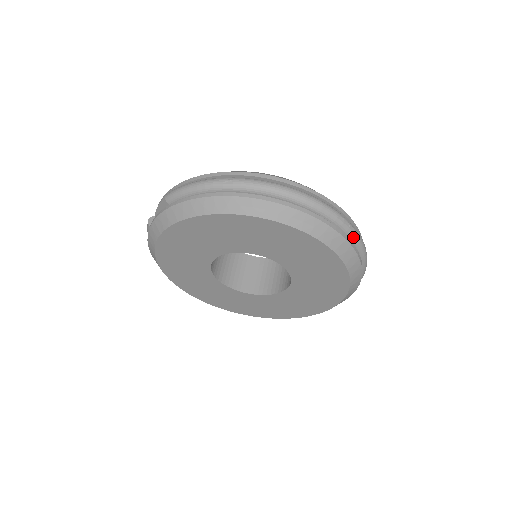
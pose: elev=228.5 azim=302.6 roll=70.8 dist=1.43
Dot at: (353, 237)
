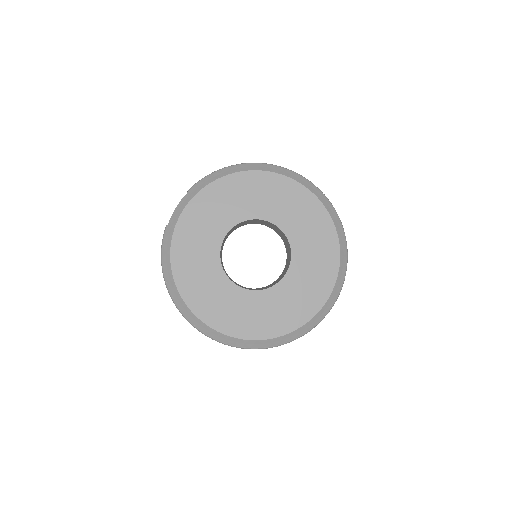
Dot at: occluded
